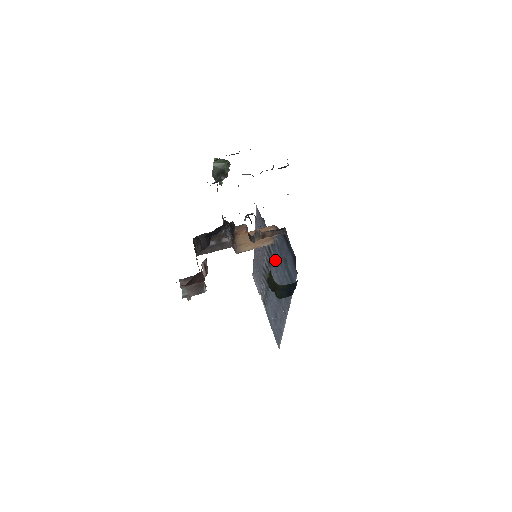
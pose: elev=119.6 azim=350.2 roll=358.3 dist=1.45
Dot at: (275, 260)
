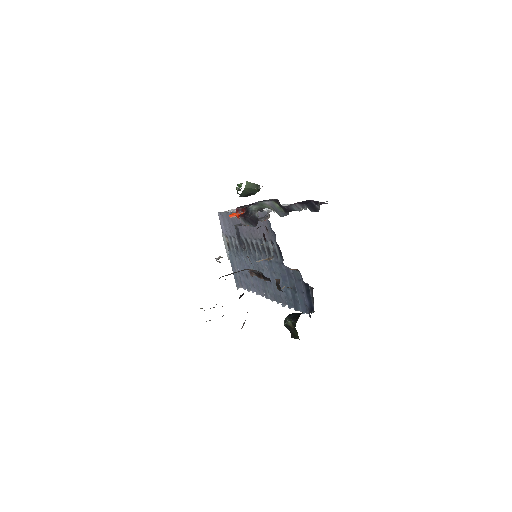
Dot at: (275, 267)
